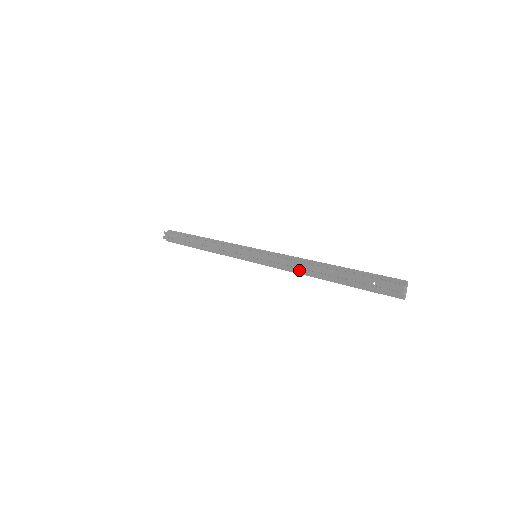
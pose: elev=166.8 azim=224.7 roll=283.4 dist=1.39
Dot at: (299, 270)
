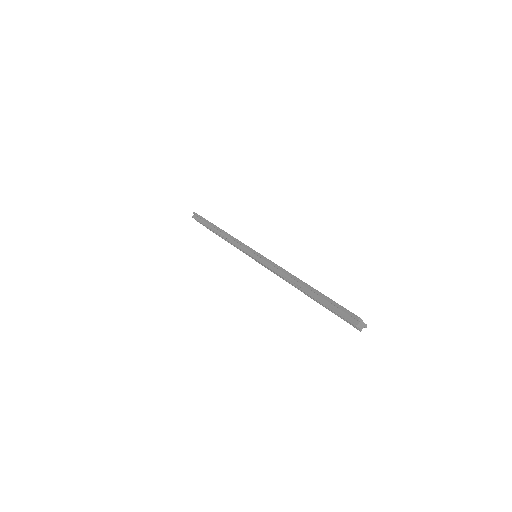
Dot at: occluded
